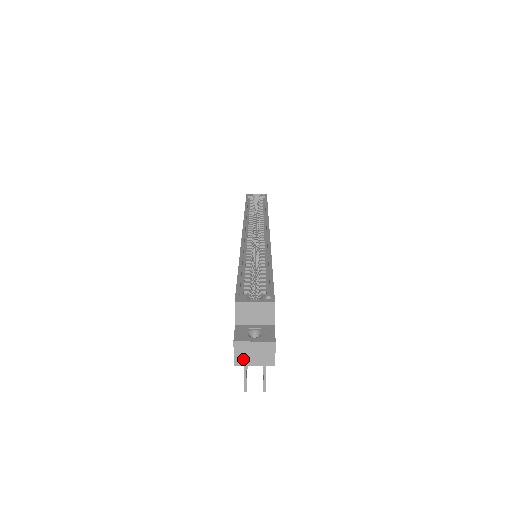
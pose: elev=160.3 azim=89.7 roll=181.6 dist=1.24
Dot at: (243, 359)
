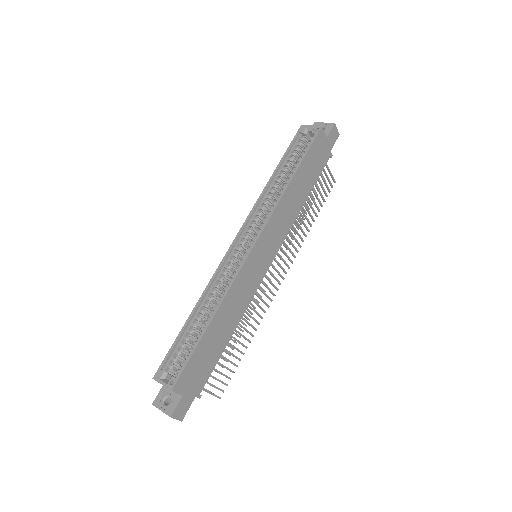
Dot at: occluded
